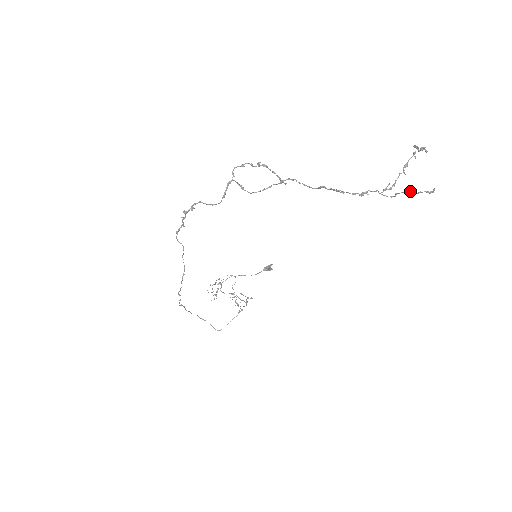
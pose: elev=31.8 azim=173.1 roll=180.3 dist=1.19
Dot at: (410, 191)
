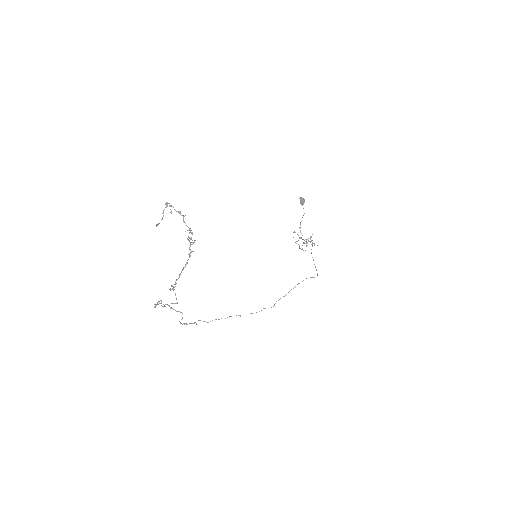
Dot at: (188, 240)
